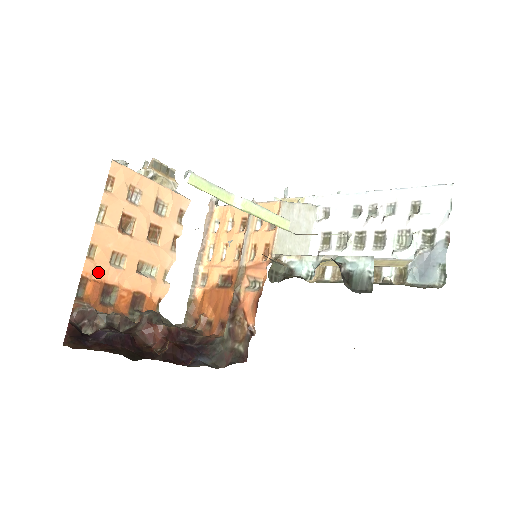
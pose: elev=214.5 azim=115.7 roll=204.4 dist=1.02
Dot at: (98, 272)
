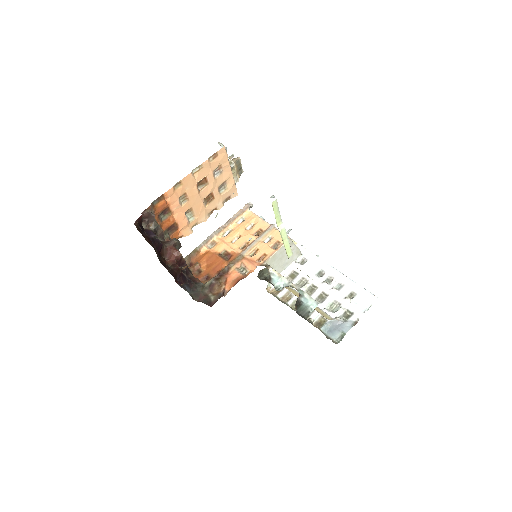
Dot at: (171, 198)
